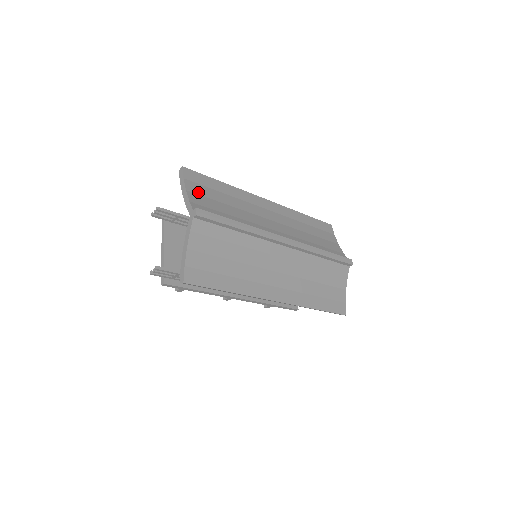
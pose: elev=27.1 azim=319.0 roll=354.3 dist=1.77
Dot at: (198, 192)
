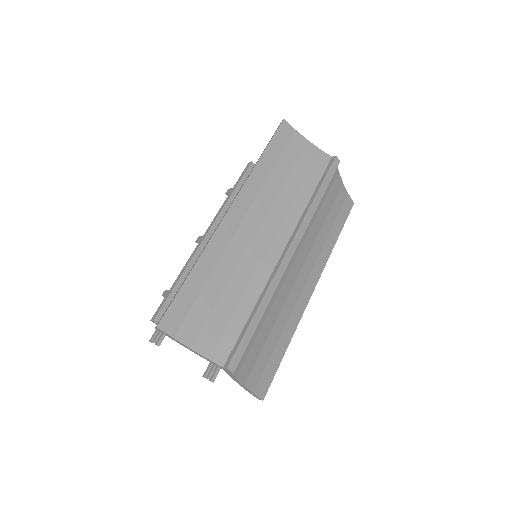
Dot at: (196, 330)
